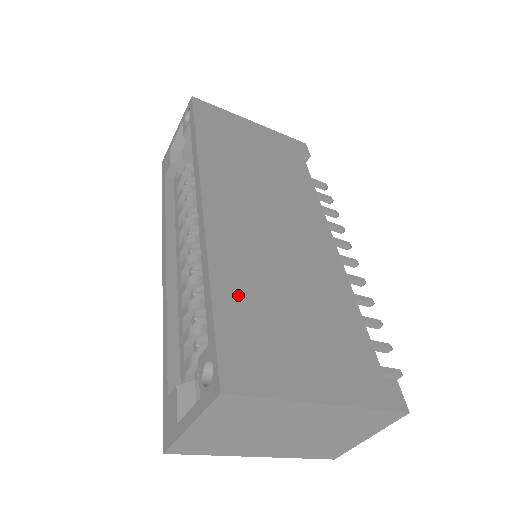
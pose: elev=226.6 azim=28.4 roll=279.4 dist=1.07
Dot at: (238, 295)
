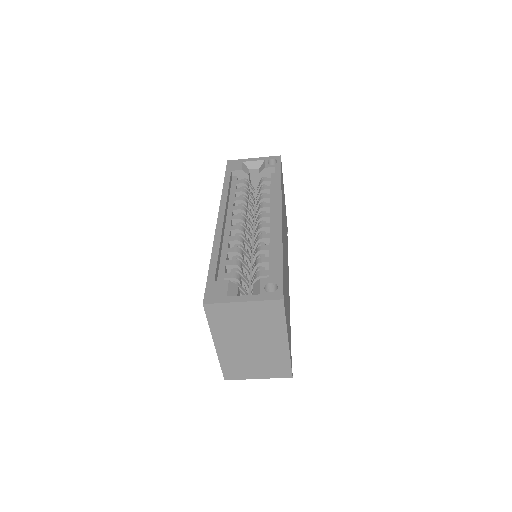
Dot at: occluded
